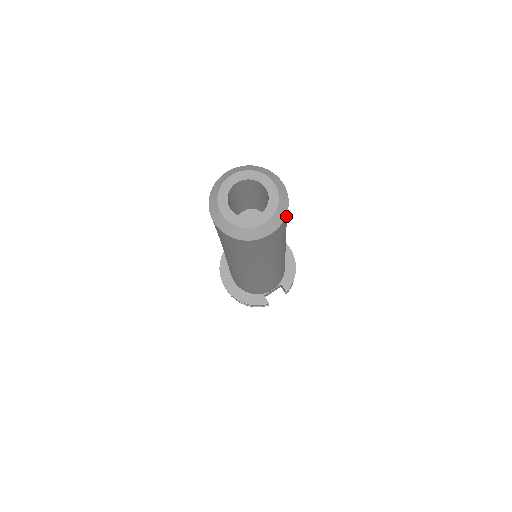
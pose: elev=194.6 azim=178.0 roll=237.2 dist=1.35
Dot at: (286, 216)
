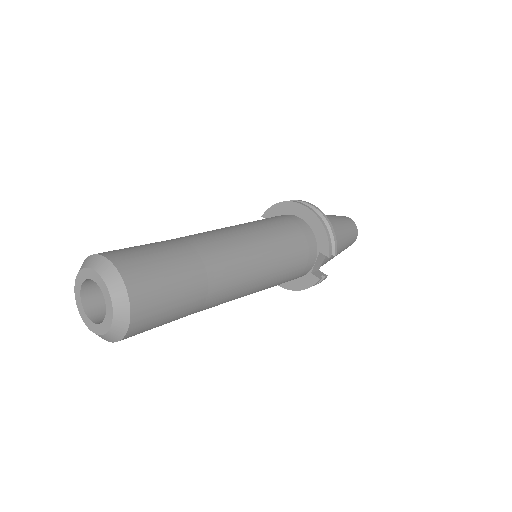
Dot at: (134, 293)
